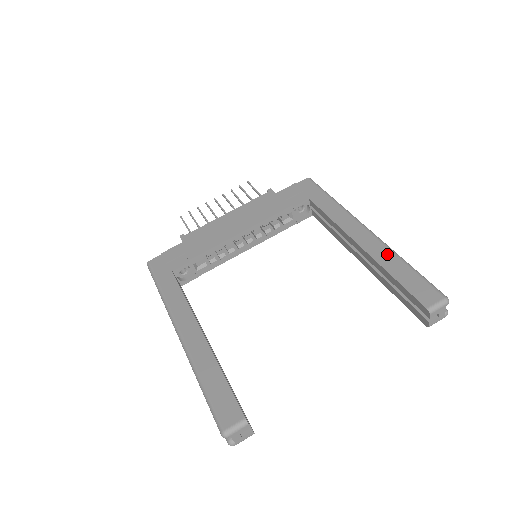
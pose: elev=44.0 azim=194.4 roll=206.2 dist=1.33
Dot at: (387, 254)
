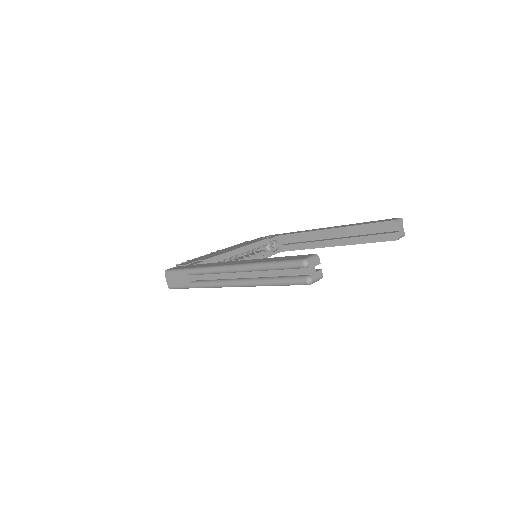
Dot at: (351, 224)
